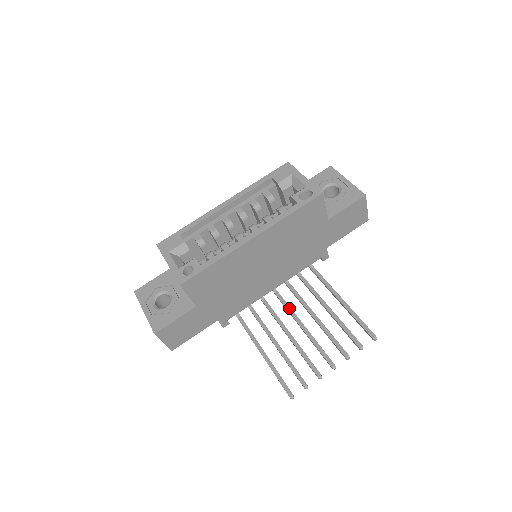
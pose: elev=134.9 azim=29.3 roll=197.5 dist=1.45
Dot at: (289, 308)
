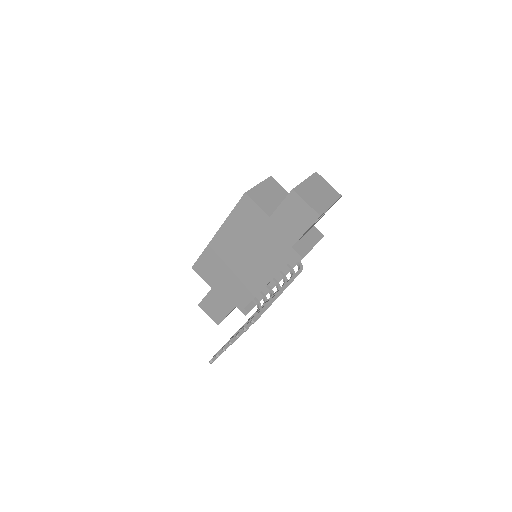
Dot at: (266, 302)
